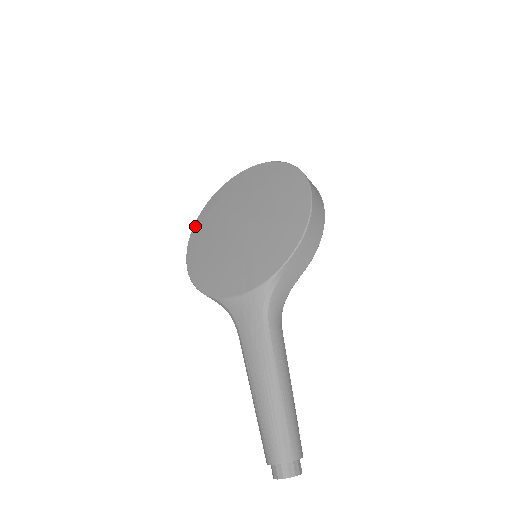
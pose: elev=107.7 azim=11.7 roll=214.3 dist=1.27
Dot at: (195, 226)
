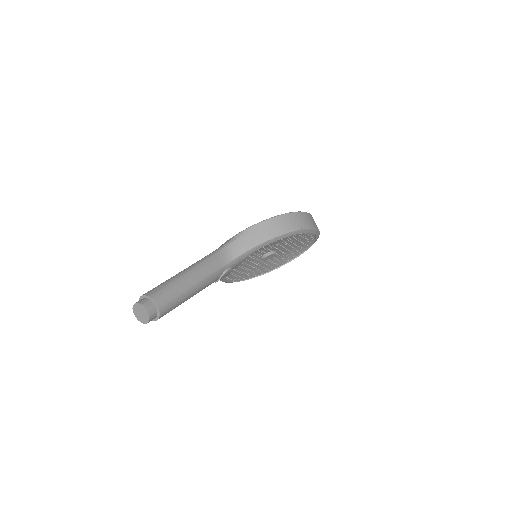
Dot at: occluded
